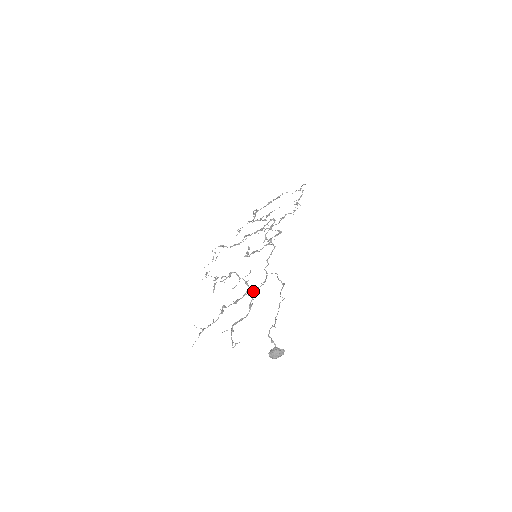
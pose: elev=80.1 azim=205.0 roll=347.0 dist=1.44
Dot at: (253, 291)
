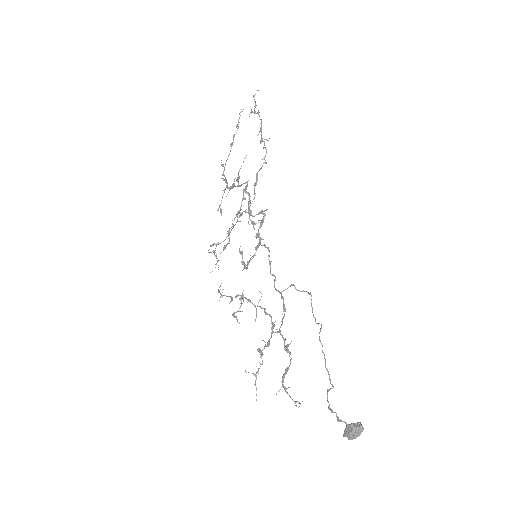
Dot at: occluded
